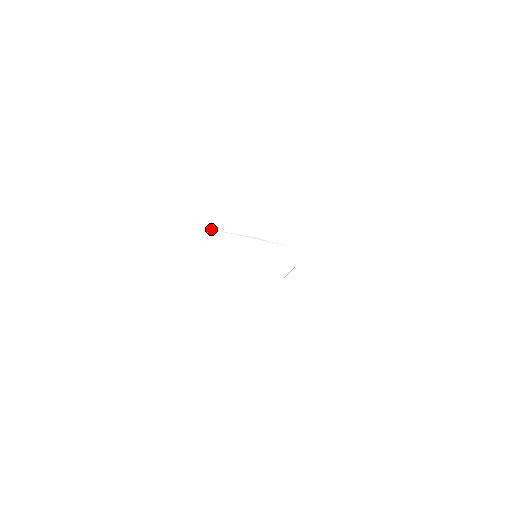
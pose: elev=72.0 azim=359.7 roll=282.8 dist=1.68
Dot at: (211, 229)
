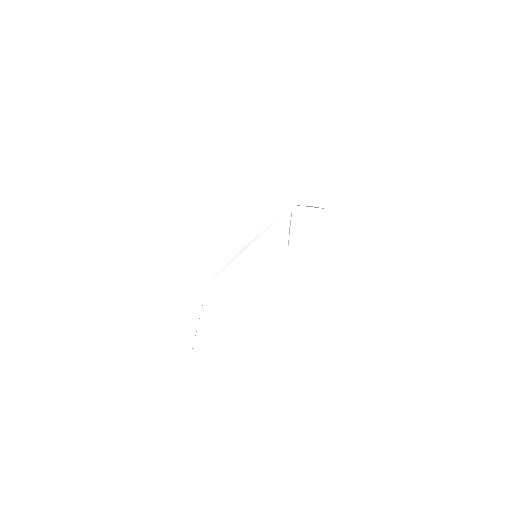
Dot at: occluded
